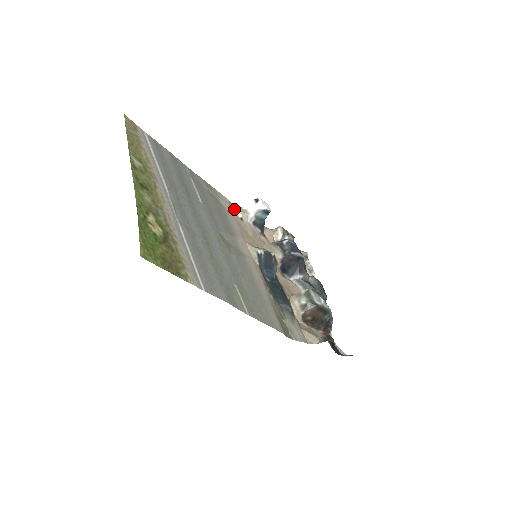
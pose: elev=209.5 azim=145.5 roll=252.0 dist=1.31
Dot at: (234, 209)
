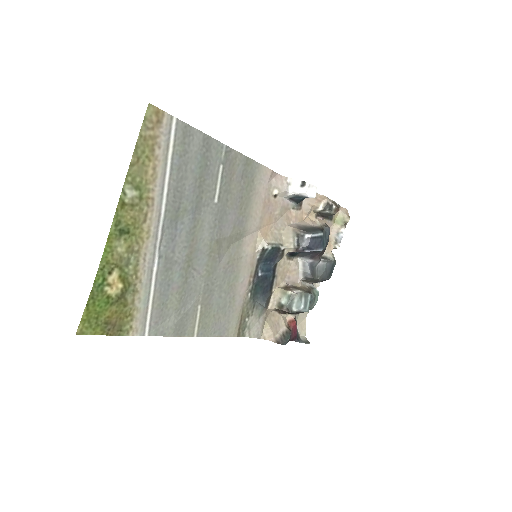
Dot at: (272, 185)
